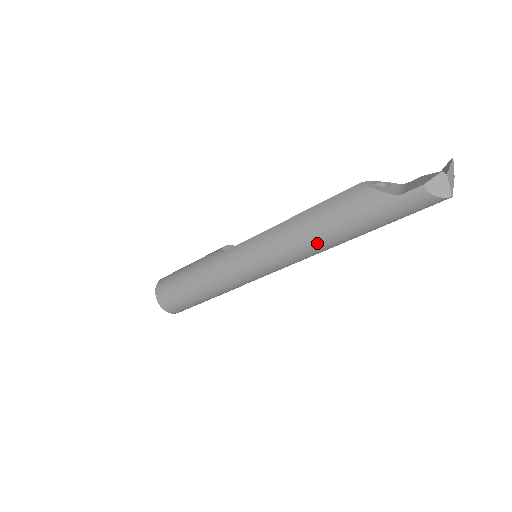
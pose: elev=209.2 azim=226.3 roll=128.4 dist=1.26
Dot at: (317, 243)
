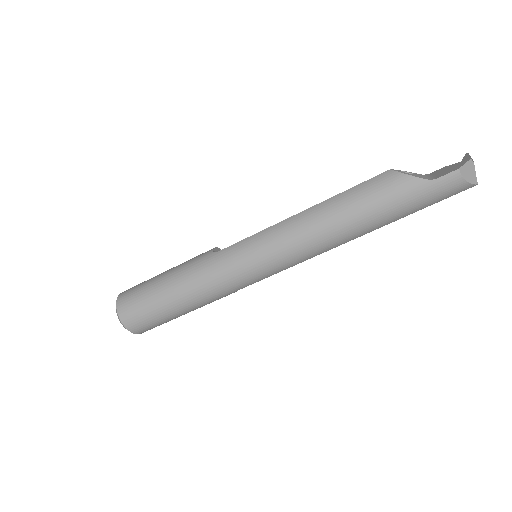
Dot at: (338, 234)
